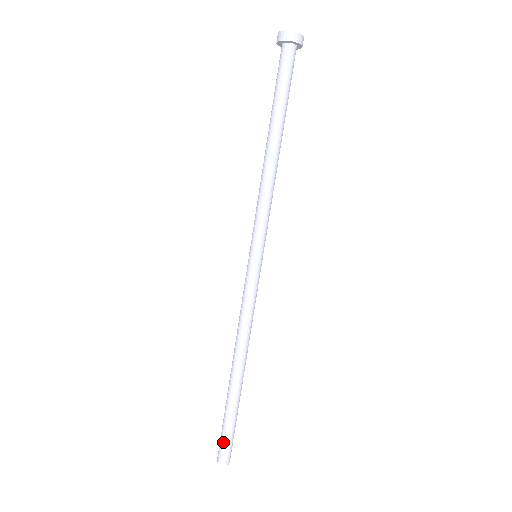
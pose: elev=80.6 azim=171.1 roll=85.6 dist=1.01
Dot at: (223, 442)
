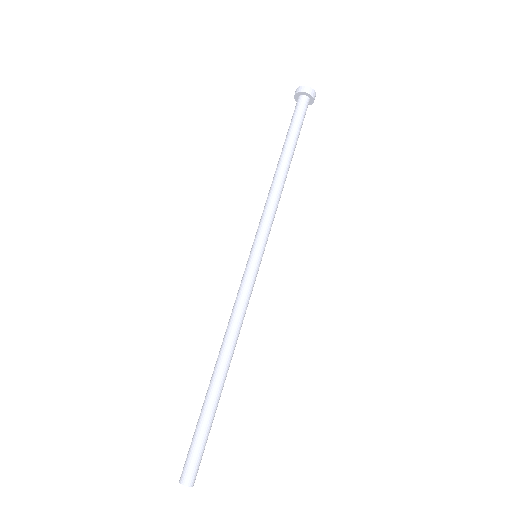
Dot at: (188, 452)
